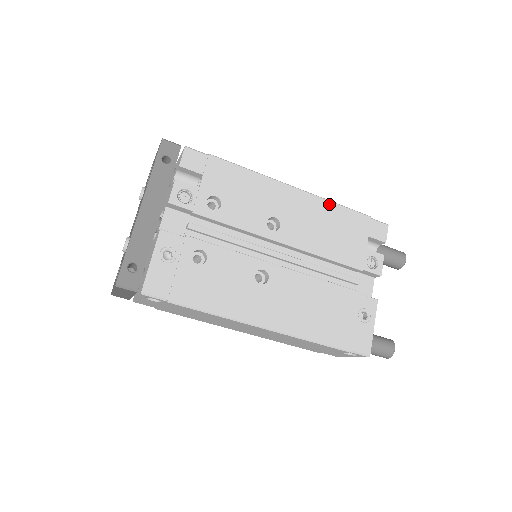
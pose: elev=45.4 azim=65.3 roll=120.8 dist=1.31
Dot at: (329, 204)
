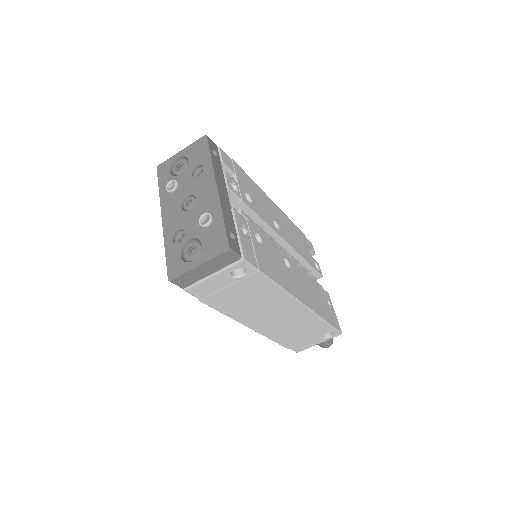
Dot at: (289, 219)
